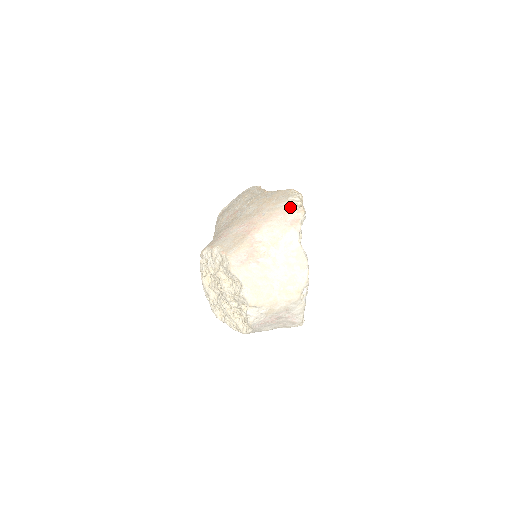
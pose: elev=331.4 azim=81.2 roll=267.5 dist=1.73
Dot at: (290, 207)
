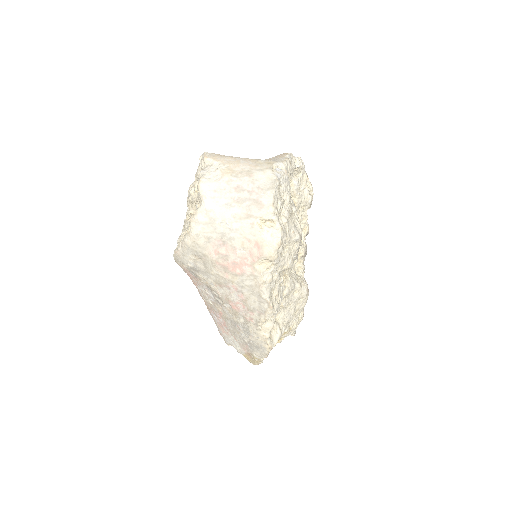
Dot at: occluded
